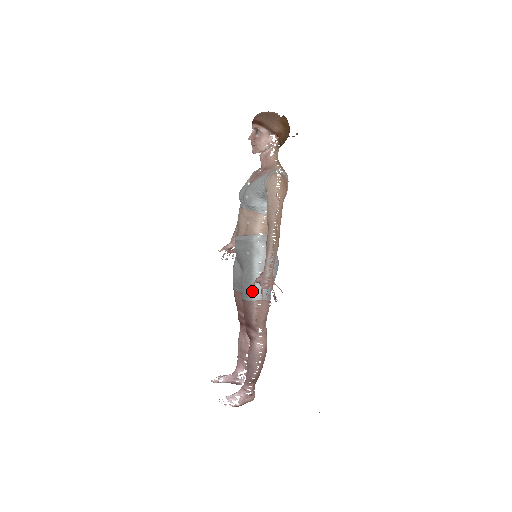
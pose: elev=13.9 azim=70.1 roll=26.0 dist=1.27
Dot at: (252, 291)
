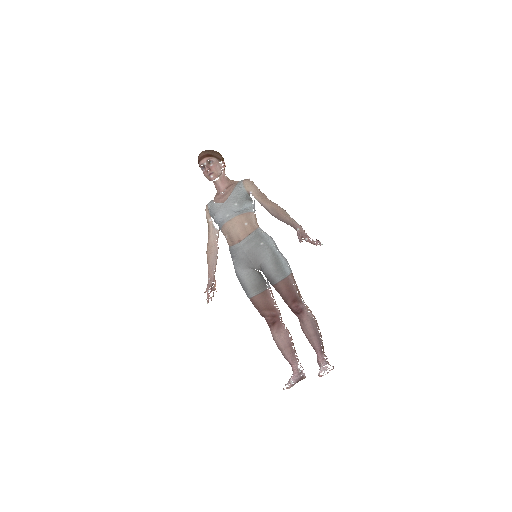
Dot at: (284, 268)
